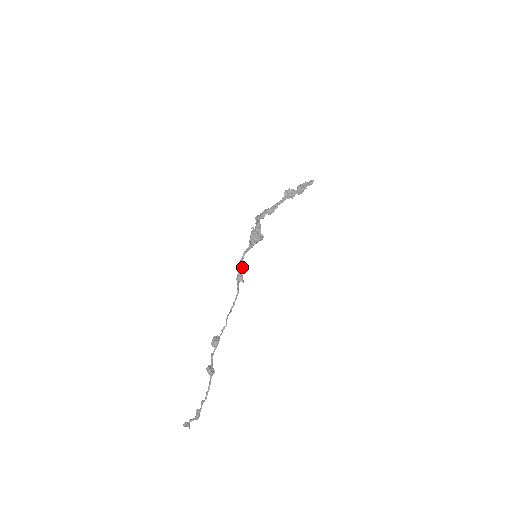
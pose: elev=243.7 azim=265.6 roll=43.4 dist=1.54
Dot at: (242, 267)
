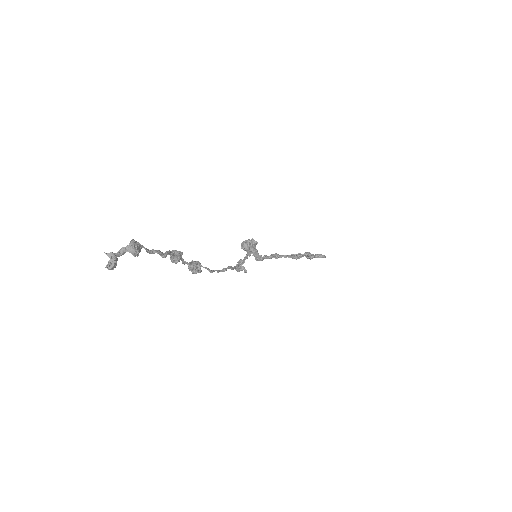
Dot at: (239, 260)
